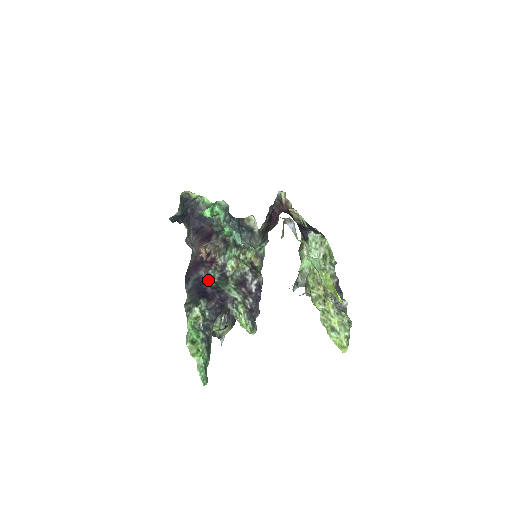
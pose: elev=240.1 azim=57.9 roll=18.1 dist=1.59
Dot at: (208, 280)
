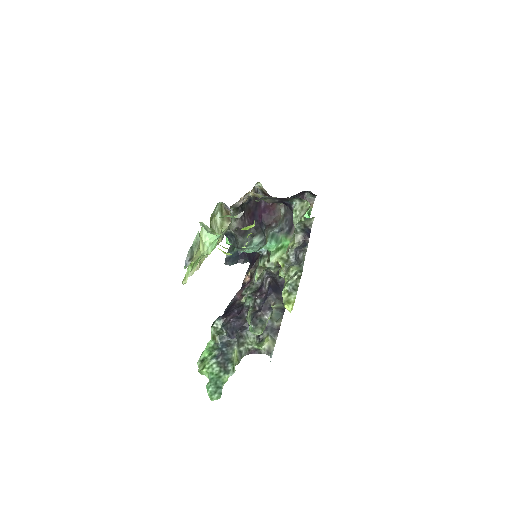
Dot at: (240, 300)
